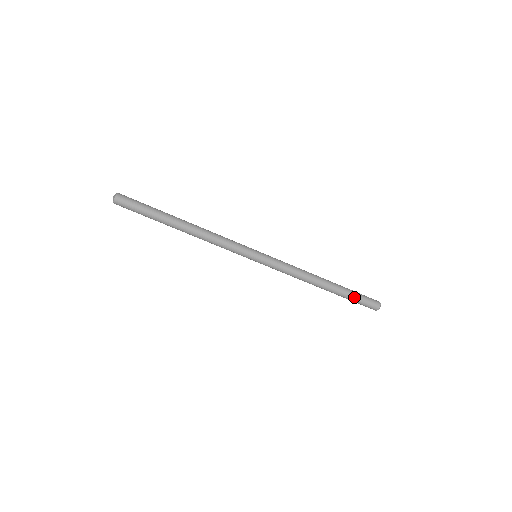
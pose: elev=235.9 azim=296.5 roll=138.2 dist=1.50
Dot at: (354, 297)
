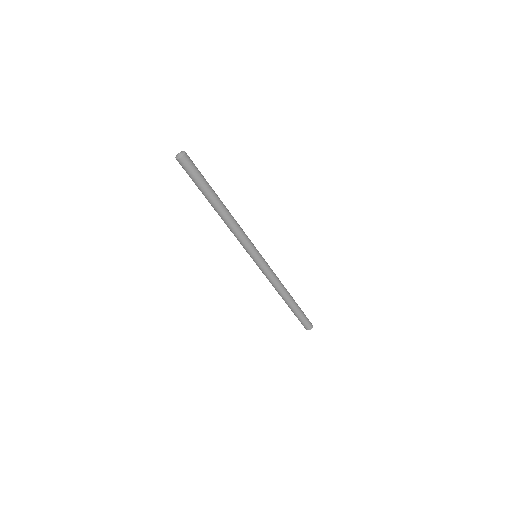
Dot at: (301, 315)
